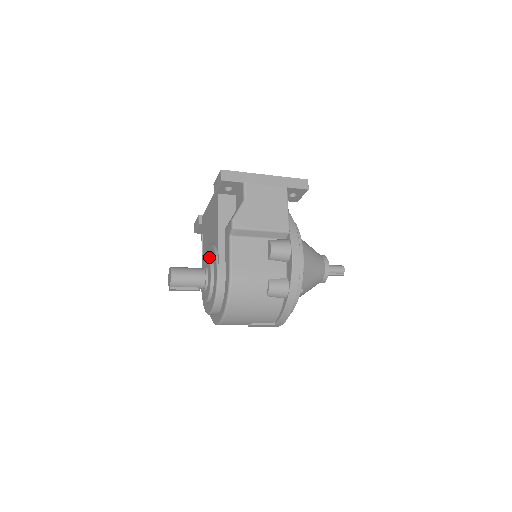
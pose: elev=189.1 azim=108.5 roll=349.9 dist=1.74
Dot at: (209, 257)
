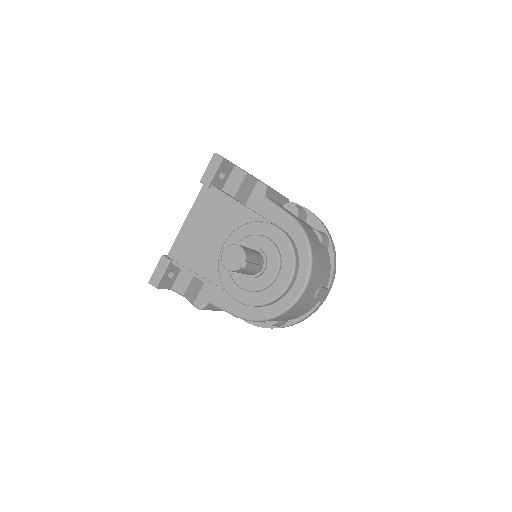
Dot at: (246, 236)
